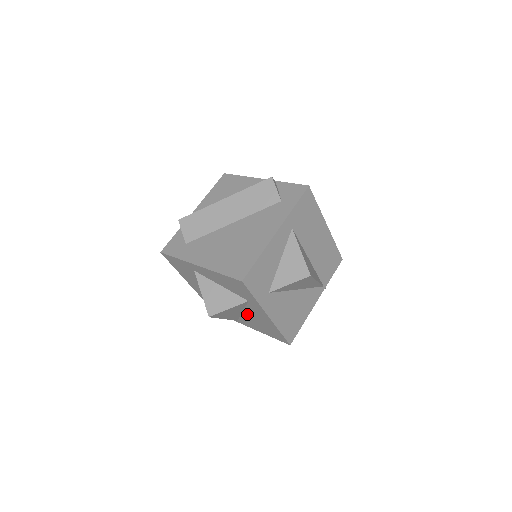
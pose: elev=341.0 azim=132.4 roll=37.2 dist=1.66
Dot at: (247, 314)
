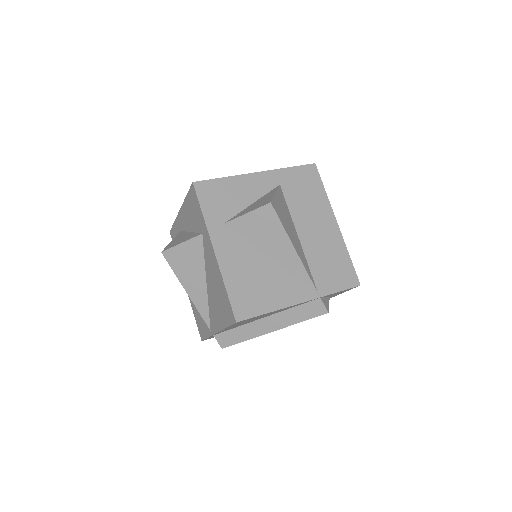
Dot at: (209, 284)
